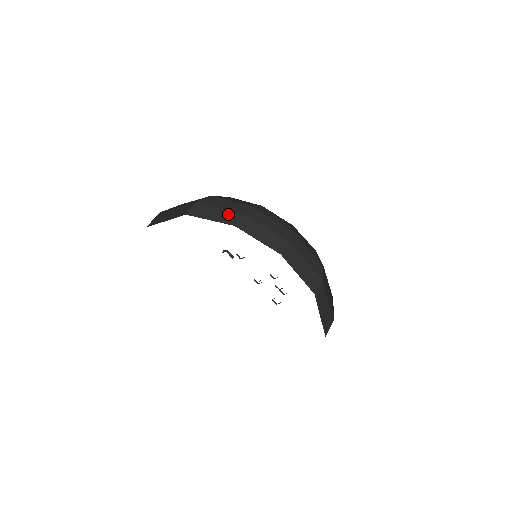
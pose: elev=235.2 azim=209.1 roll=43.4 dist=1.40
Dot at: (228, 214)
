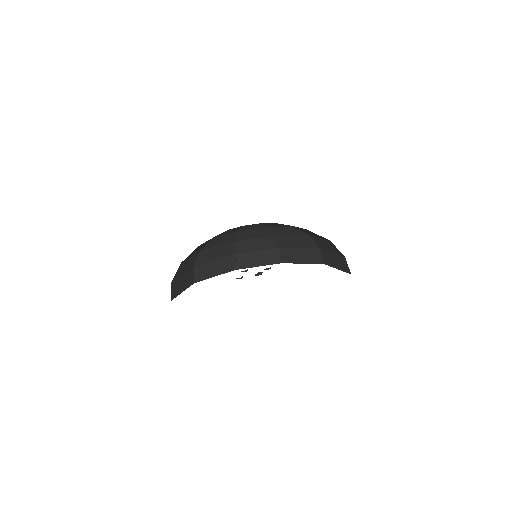
Dot at: (309, 253)
